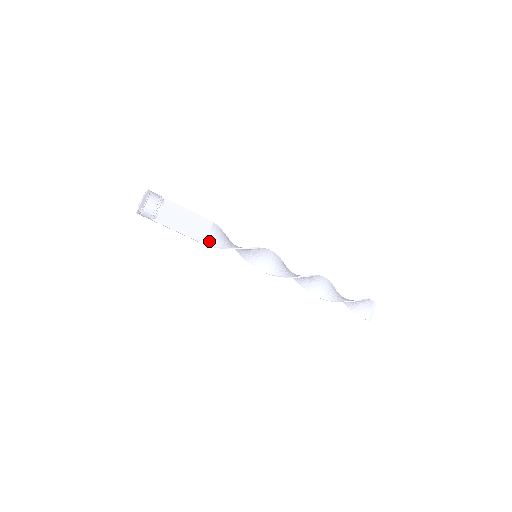
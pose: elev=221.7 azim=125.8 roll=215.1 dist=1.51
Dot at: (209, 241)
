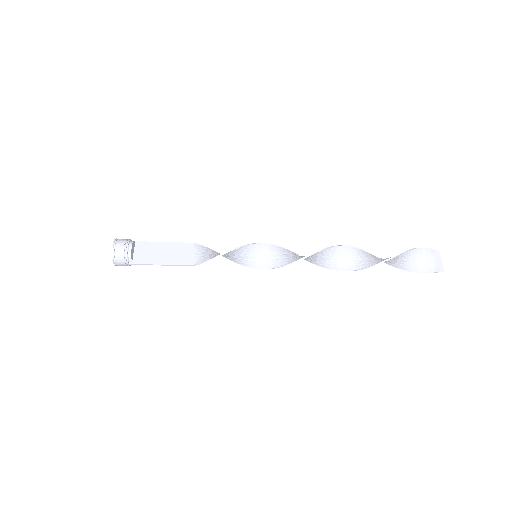
Dot at: (196, 260)
